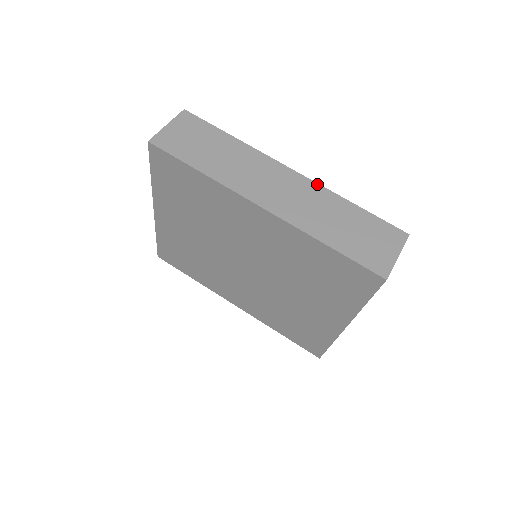
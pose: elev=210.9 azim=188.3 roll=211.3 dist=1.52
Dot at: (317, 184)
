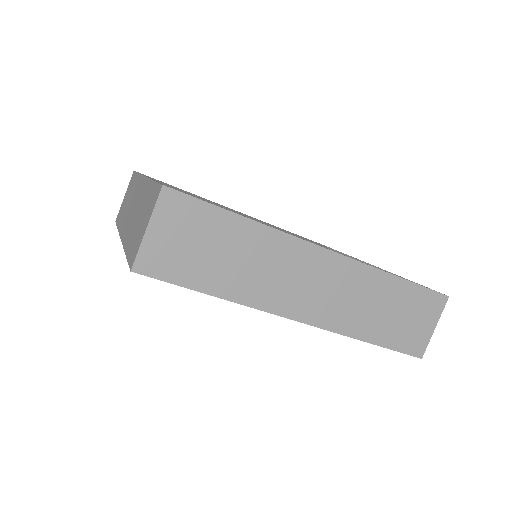
Dot at: (358, 263)
